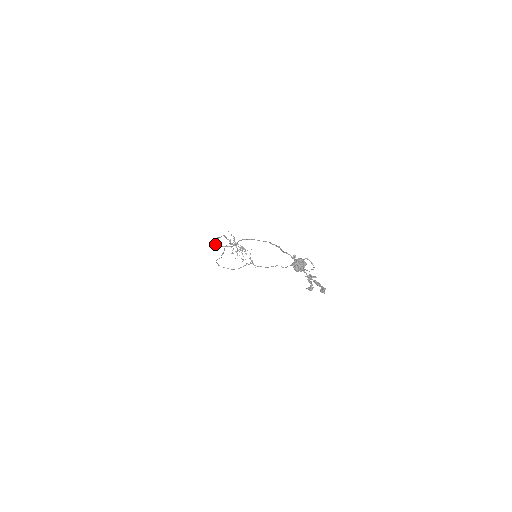
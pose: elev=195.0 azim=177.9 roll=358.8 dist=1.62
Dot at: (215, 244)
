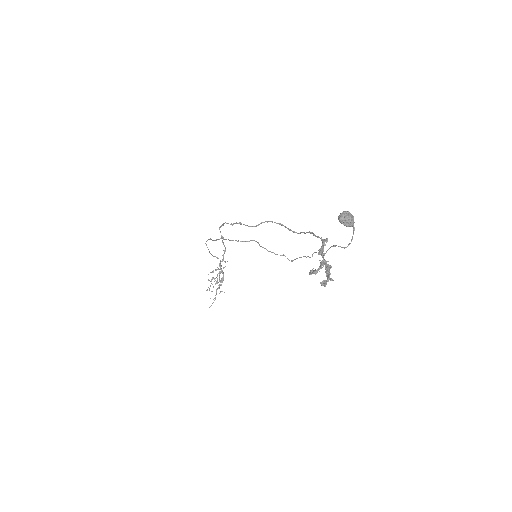
Dot at: occluded
